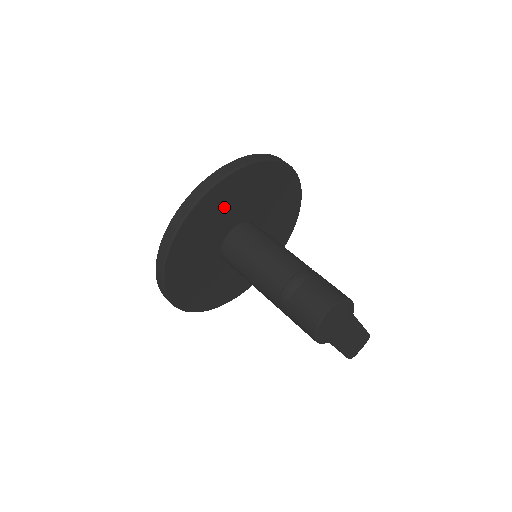
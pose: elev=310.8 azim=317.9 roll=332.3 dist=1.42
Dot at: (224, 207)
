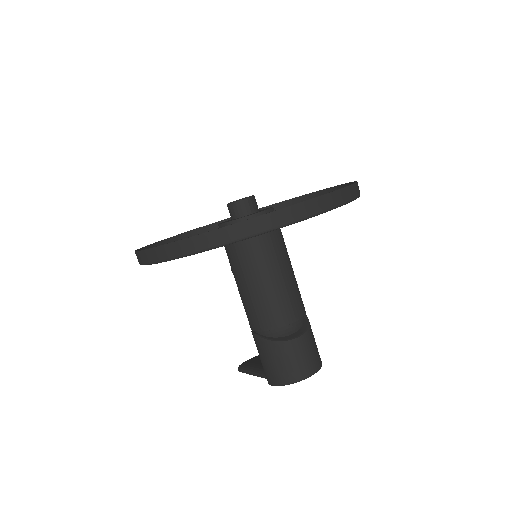
Dot at: occluded
